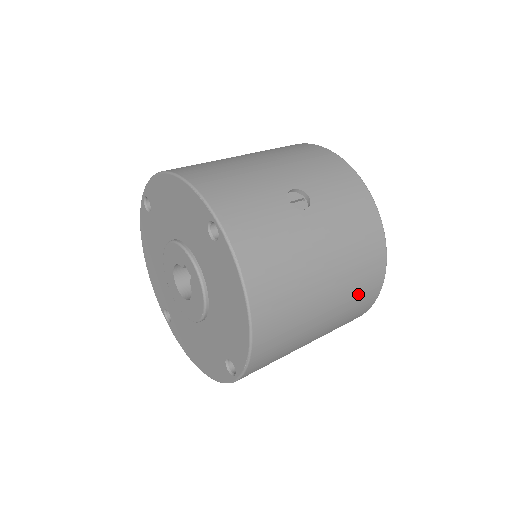
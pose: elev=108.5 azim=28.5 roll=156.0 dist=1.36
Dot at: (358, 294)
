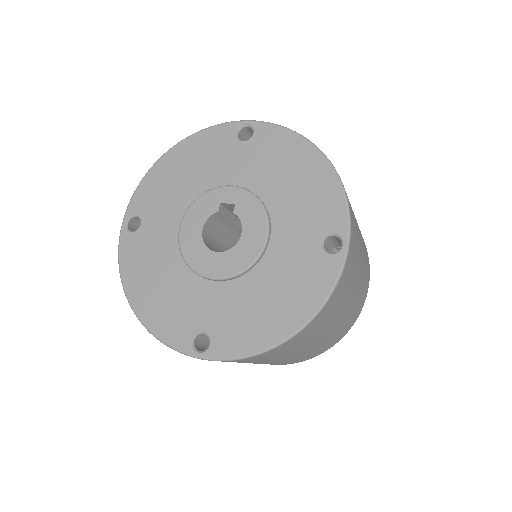
Dot at: occluded
